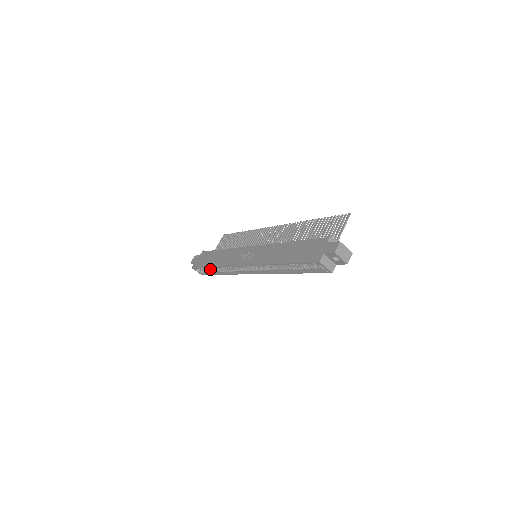
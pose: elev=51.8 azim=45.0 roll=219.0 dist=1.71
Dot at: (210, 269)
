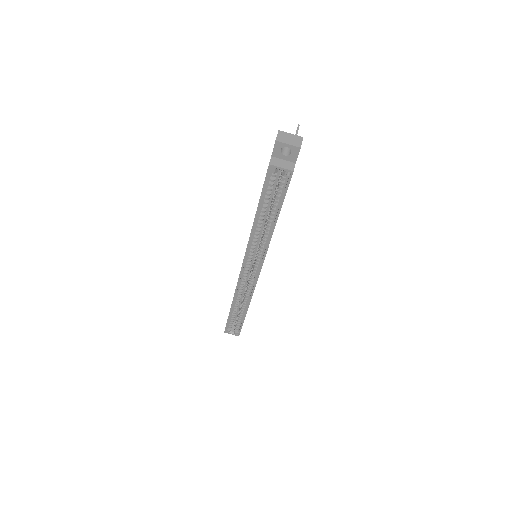
Dot at: (237, 318)
